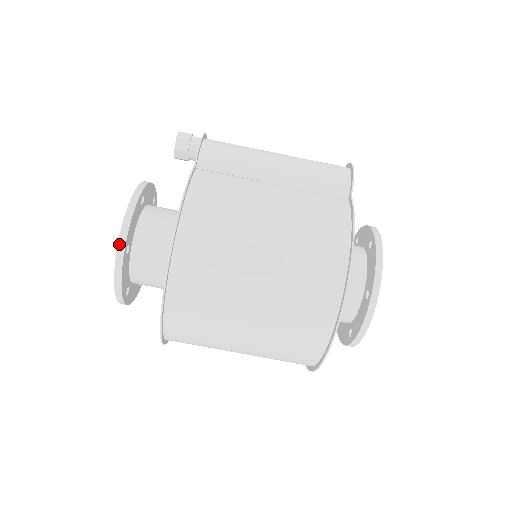
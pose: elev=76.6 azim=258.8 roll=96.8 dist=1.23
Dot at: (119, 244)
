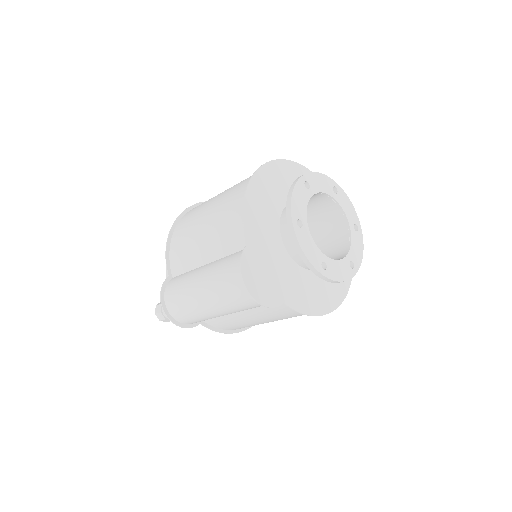
Dot at: occluded
